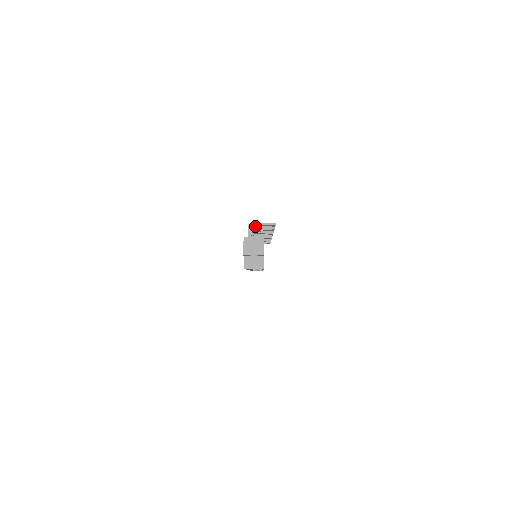
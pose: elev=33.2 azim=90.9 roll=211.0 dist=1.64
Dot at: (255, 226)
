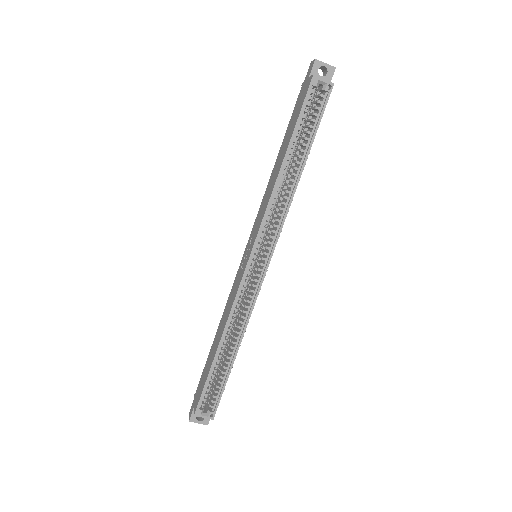
Dot at: occluded
